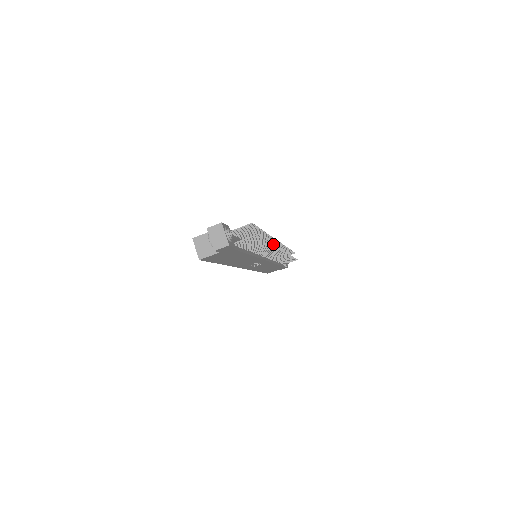
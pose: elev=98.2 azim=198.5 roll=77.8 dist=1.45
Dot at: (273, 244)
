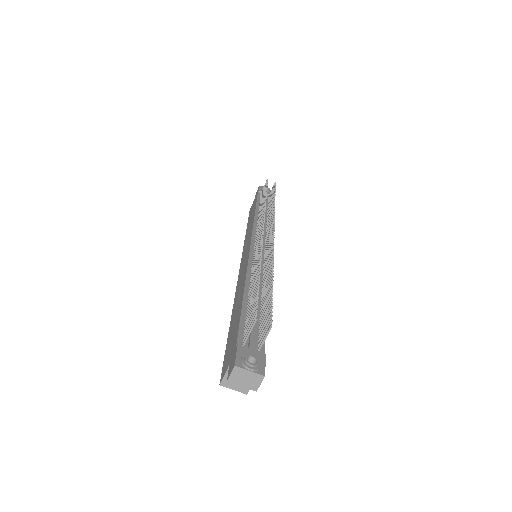
Dot at: (260, 236)
